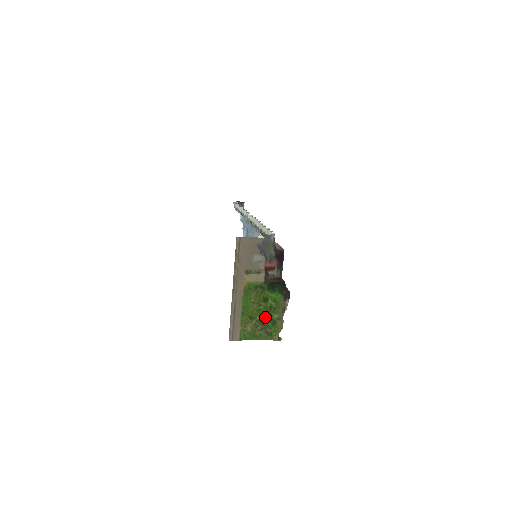
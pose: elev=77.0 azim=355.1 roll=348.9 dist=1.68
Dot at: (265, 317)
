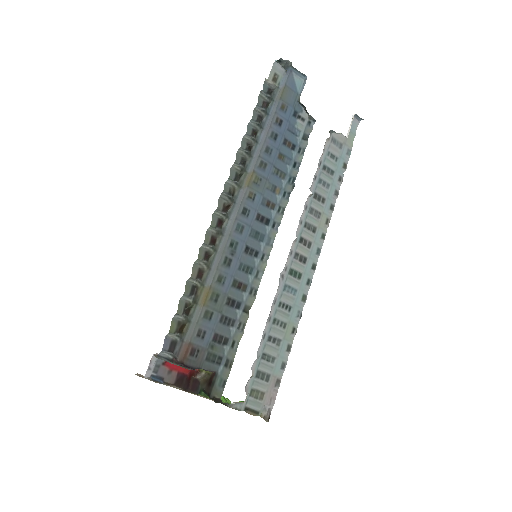
Dot at: occluded
